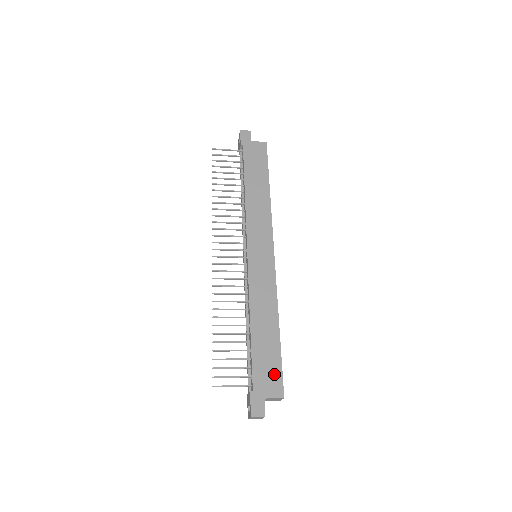
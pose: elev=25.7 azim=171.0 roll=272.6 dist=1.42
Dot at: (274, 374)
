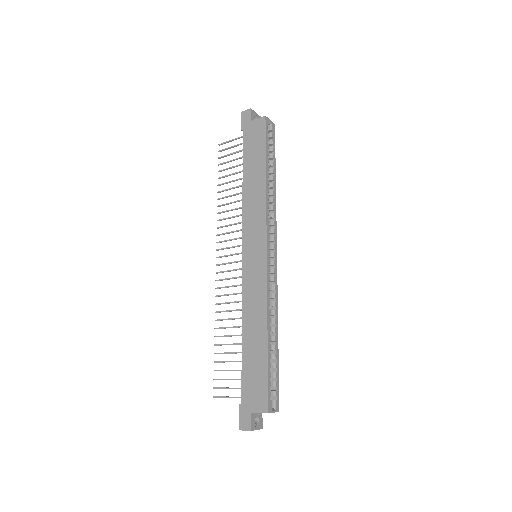
Dot at: (260, 387)
